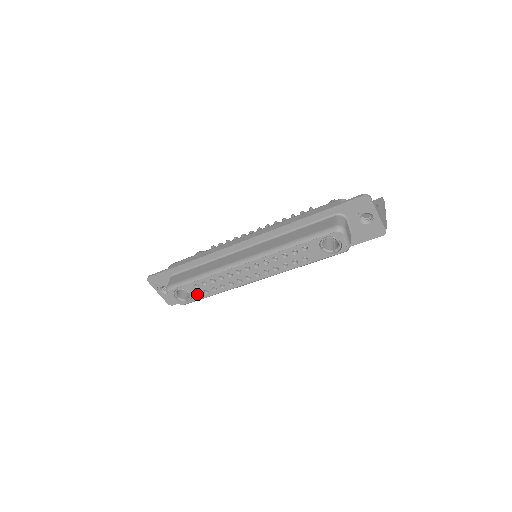
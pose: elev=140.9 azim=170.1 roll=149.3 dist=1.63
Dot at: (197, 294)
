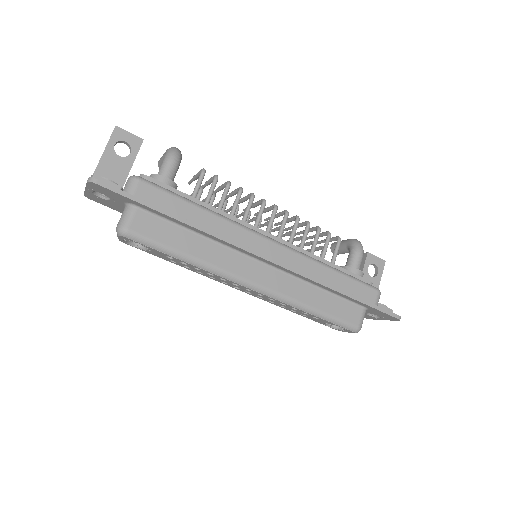
Dot at: (158, 255)
